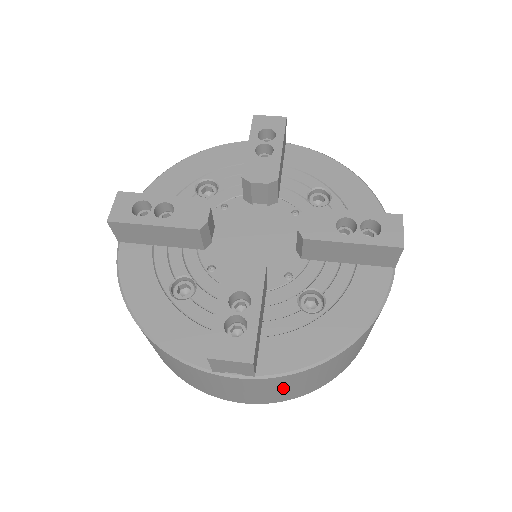
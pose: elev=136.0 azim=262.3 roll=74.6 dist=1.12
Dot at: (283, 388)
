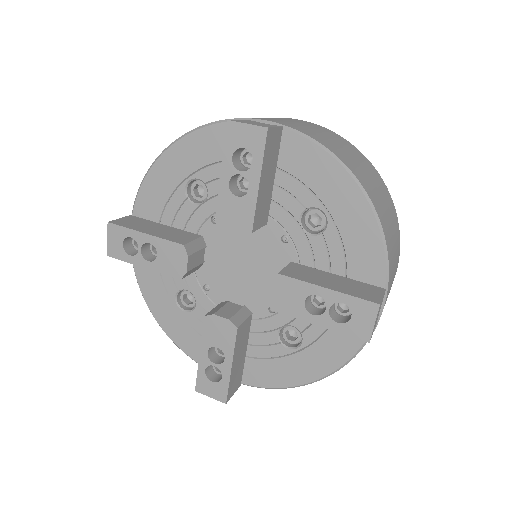
Dot at: occluded
